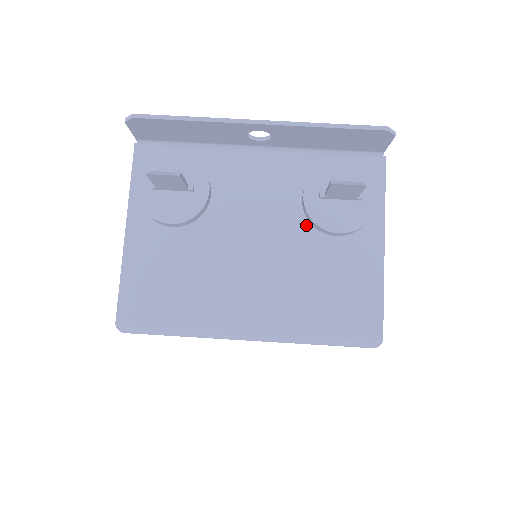
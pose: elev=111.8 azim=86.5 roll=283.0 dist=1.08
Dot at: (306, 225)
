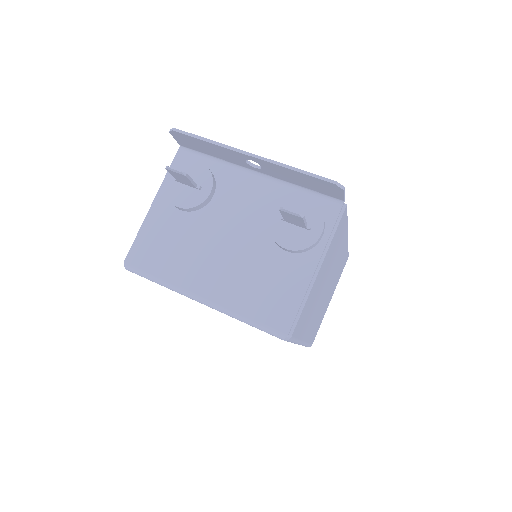
Dot at: (268, 237)
